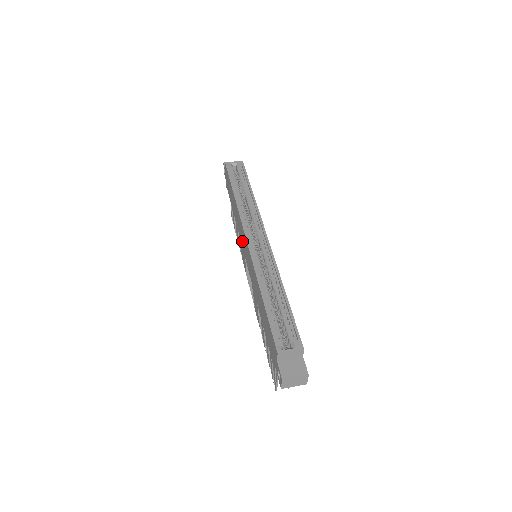
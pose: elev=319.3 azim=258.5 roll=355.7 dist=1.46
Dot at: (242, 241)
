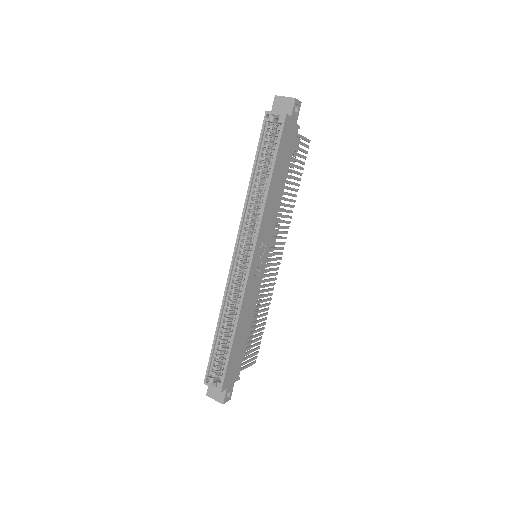
Dot at: occluded
